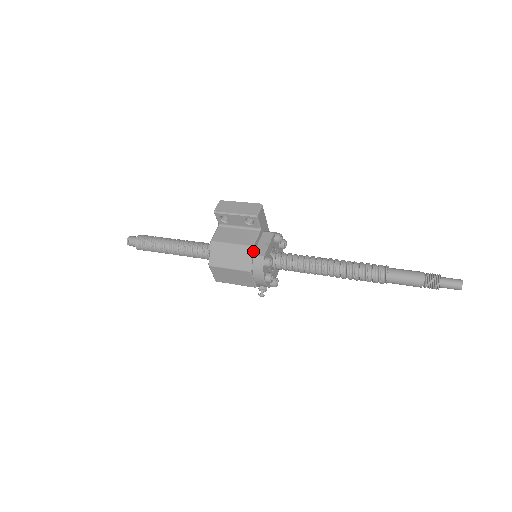
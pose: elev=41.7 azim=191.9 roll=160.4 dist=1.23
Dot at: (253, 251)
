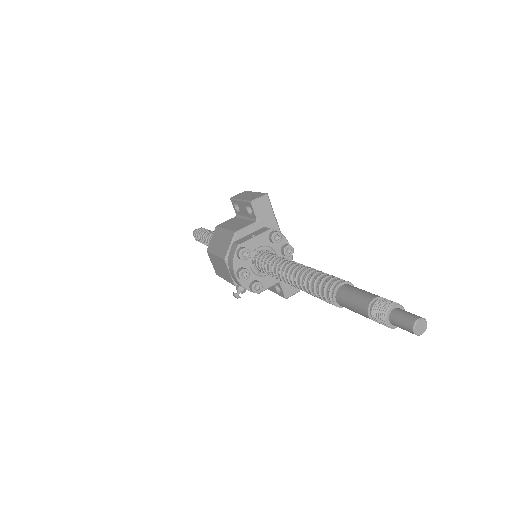
Dot at: (235, 238)
